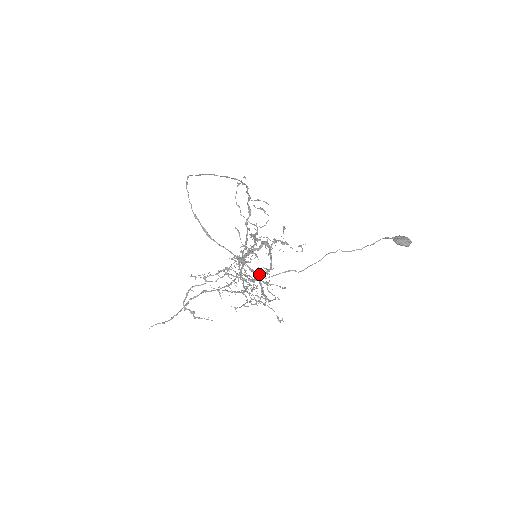
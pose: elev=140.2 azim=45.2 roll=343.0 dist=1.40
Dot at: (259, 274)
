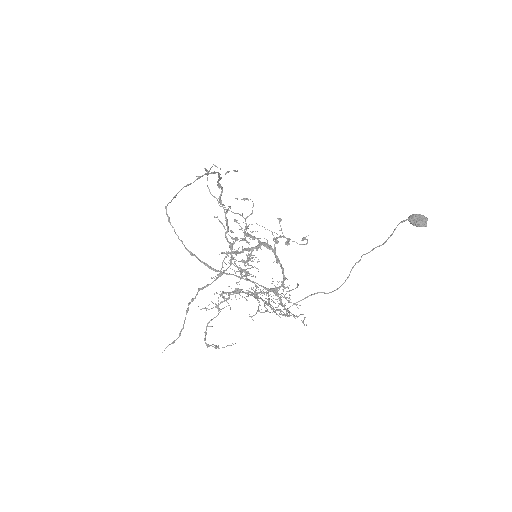
Dot at: (275, 289)
